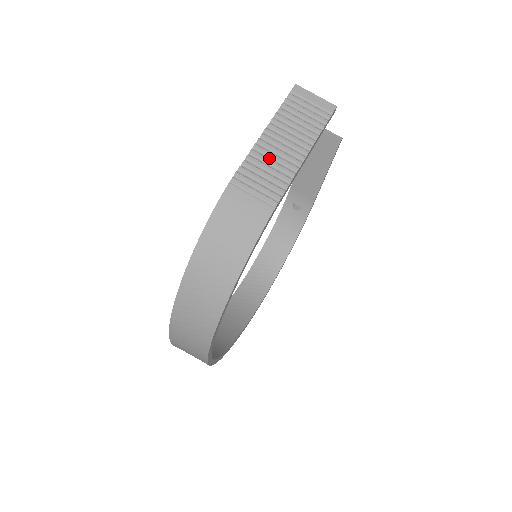
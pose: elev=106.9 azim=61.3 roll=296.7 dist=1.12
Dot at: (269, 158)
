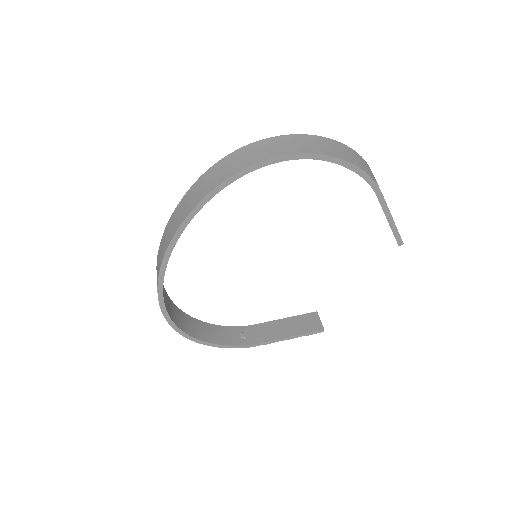
Dot at: occluded
